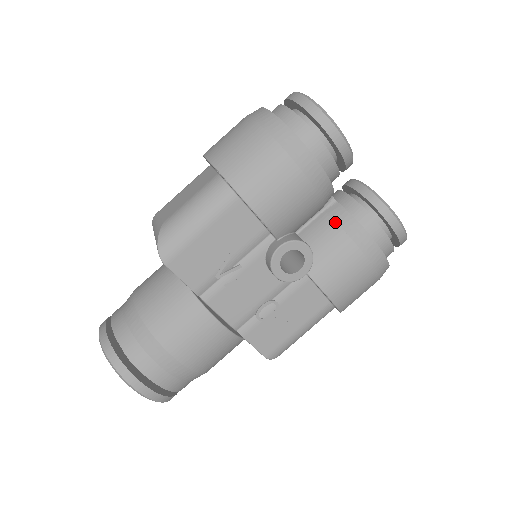
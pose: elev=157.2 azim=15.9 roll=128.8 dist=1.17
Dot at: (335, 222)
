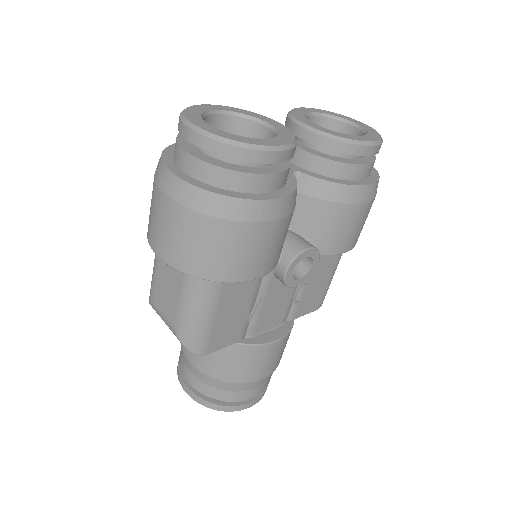
Dot at: (313, 198)
